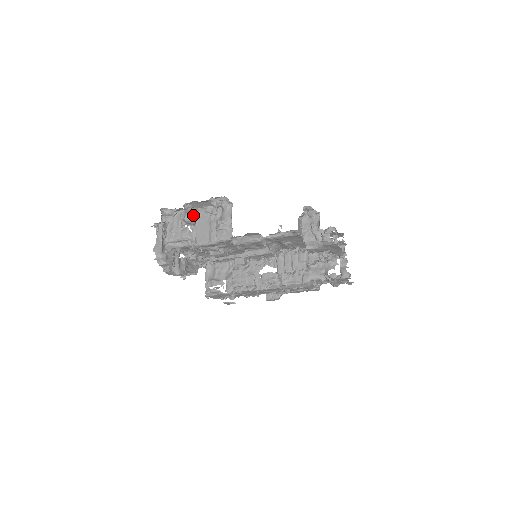
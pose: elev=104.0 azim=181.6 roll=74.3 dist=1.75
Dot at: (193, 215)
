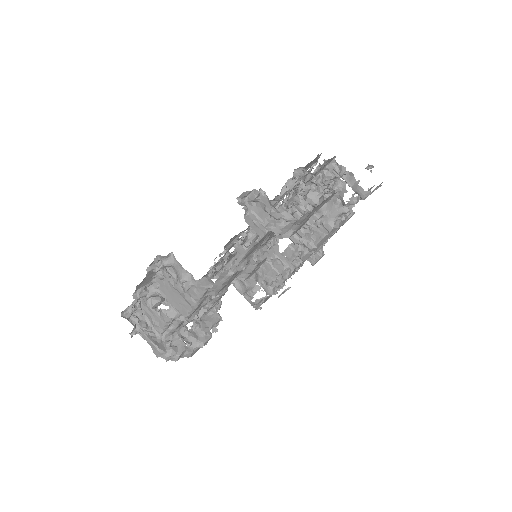
Dot at: (153, 292)
